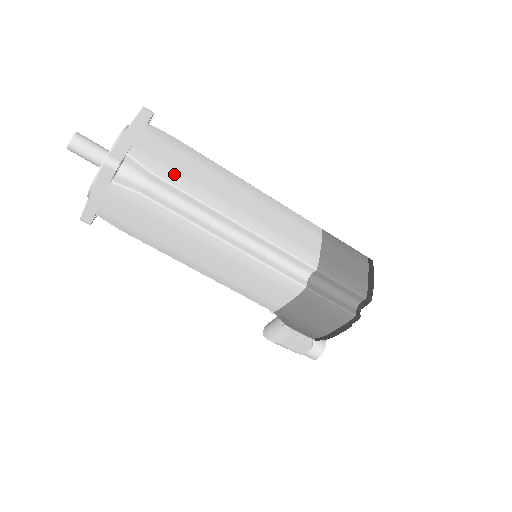
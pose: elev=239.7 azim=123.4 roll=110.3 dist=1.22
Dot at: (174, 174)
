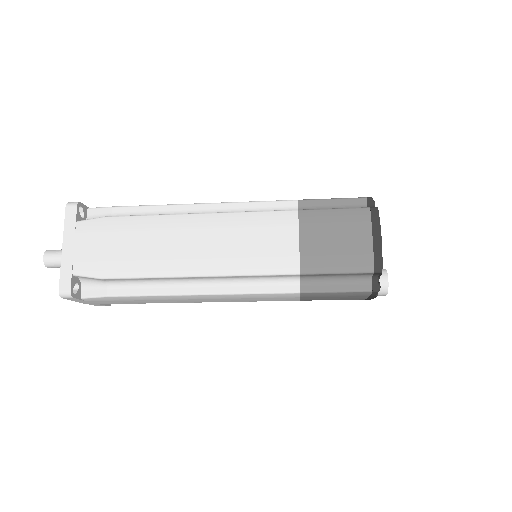
Dot at: (118, 266)
